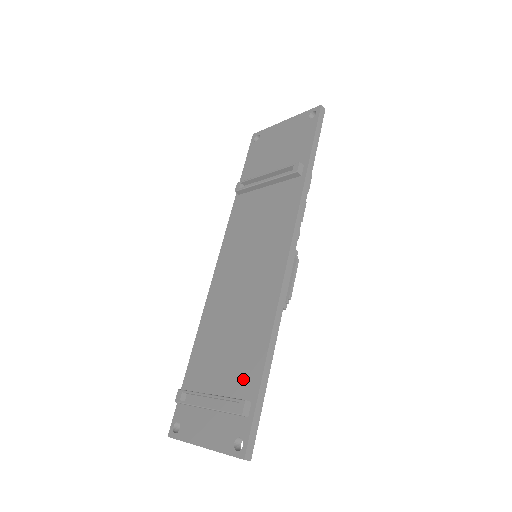
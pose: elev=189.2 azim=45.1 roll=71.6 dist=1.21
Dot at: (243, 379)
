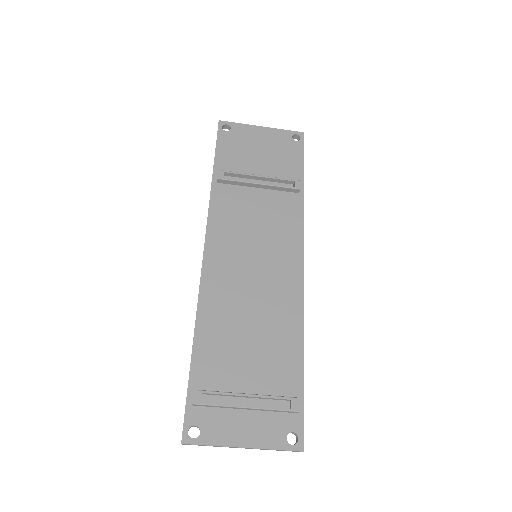
Dot at: (281, 378)
